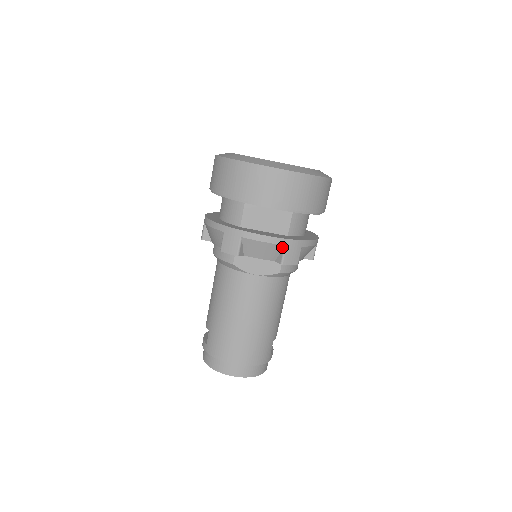
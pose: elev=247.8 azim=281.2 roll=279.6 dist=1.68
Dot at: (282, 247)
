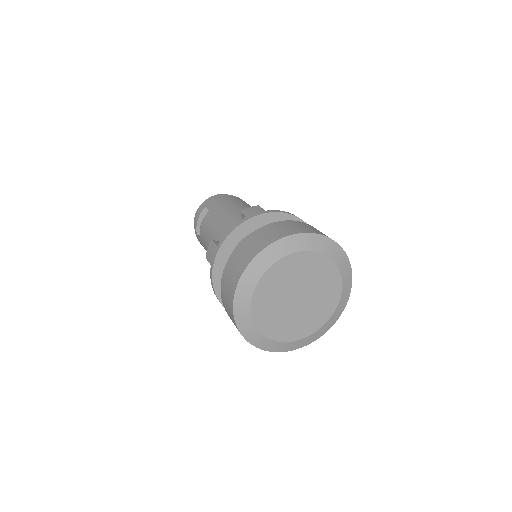
Dot at: occluded
